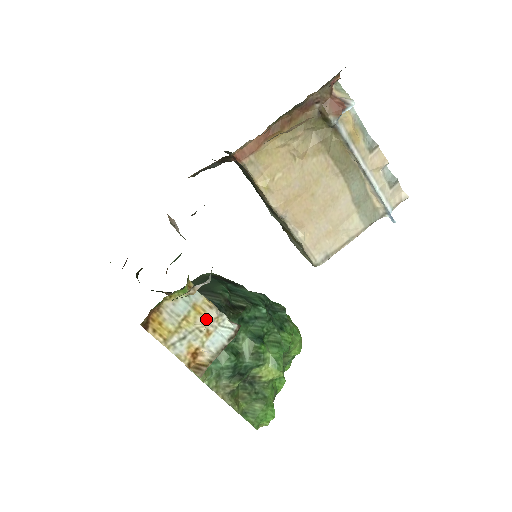
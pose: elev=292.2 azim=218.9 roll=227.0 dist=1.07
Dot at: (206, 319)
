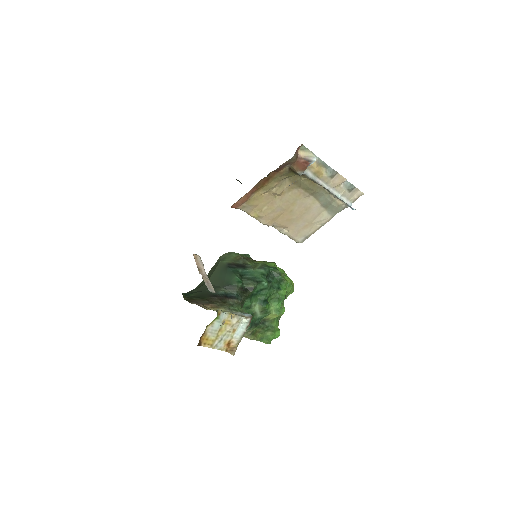
Dot at: (232, 325)
